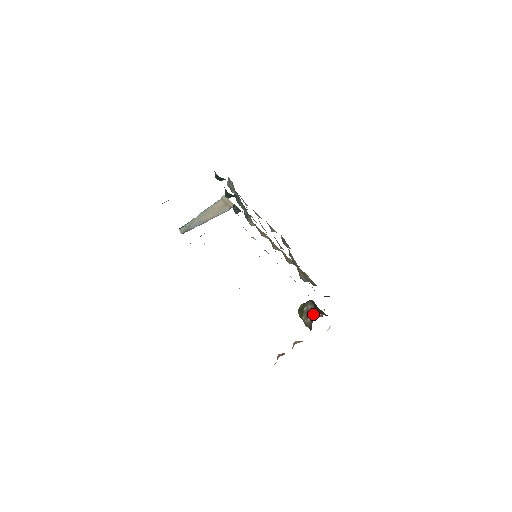
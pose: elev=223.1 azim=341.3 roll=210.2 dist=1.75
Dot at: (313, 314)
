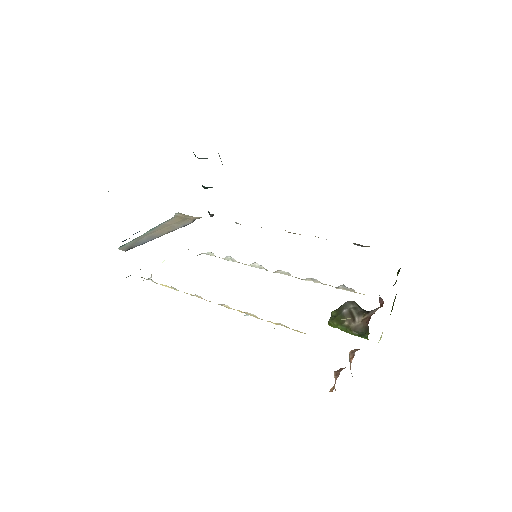
Dot at: (362, 312)
